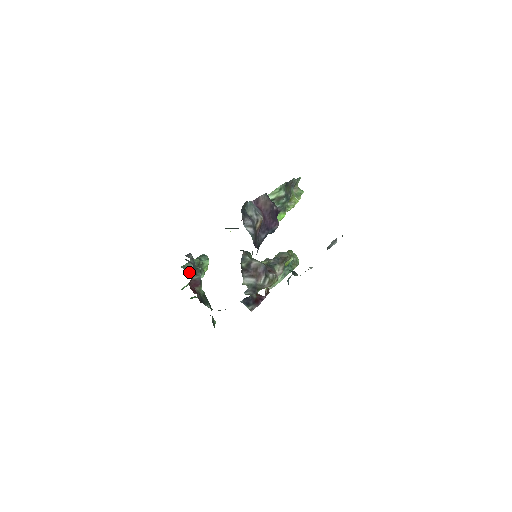
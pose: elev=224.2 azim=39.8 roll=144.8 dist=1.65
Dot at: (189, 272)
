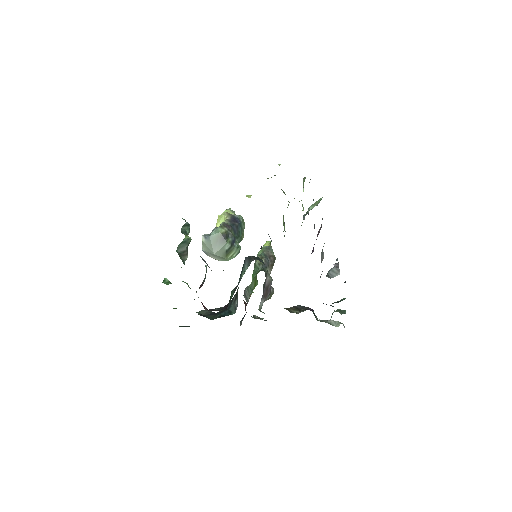
Dot at: (181, 257)
